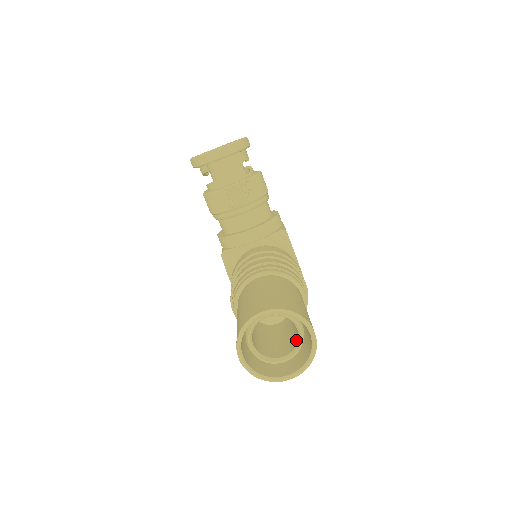
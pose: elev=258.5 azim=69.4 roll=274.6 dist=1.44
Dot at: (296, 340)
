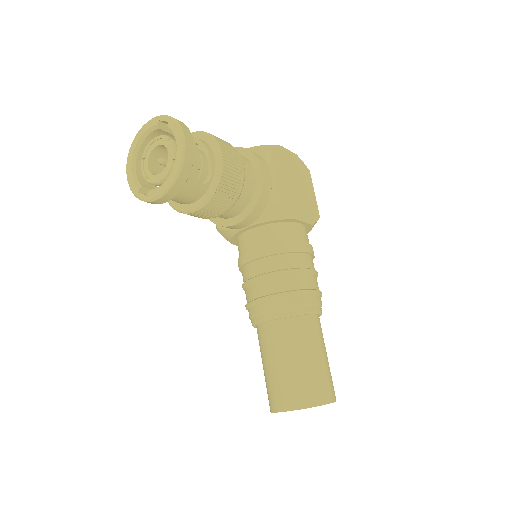
Dot at: occluded
